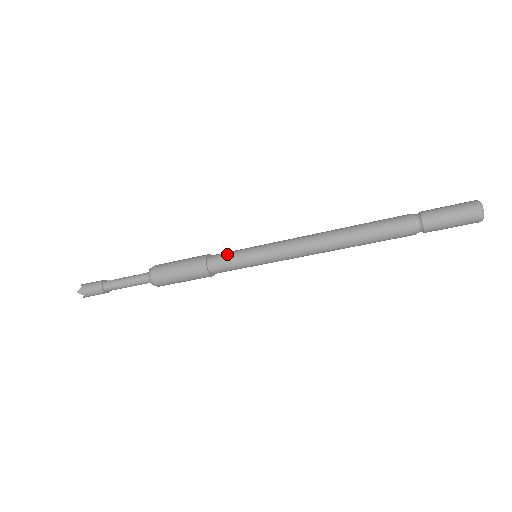
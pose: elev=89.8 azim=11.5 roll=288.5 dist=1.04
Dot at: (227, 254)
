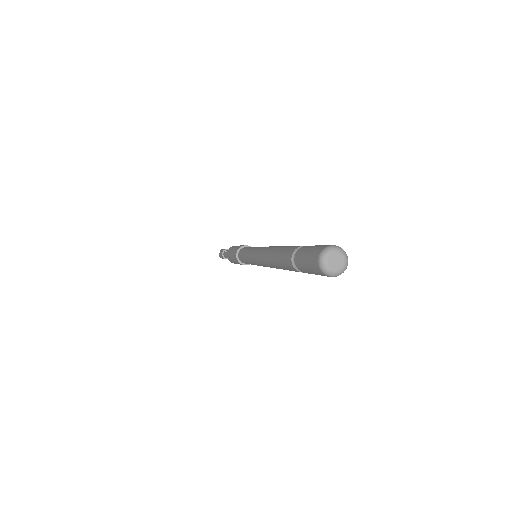
Dot at: (242, 253)
